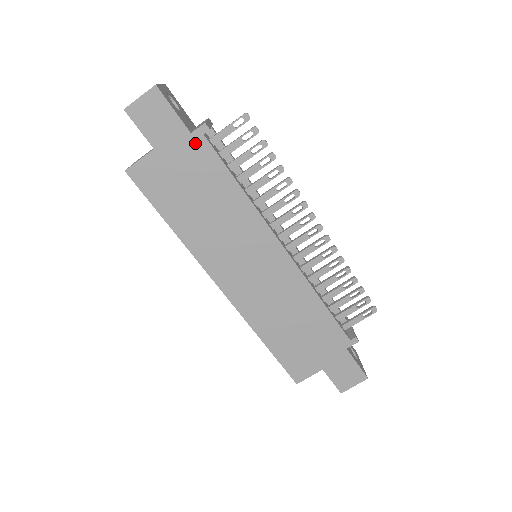
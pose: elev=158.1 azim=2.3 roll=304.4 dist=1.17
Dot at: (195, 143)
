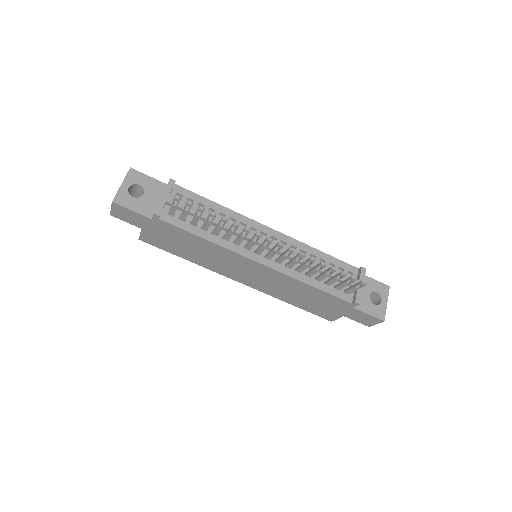
Dot at: (159, 223)
